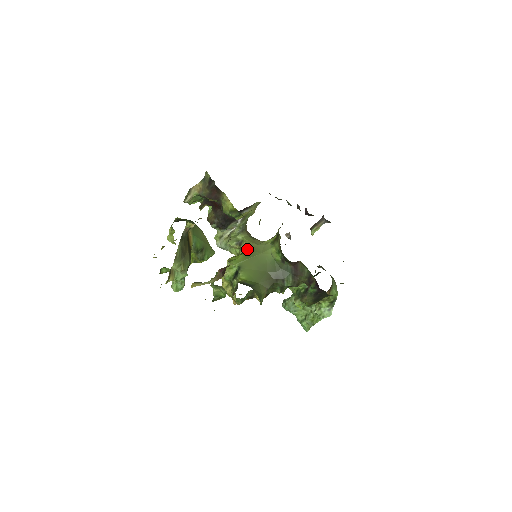
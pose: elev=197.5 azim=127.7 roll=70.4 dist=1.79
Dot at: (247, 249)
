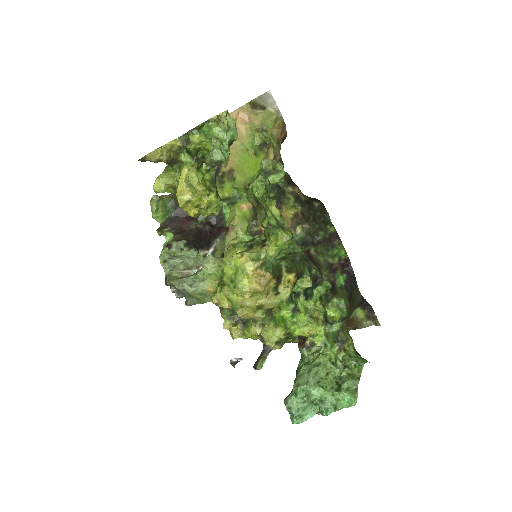
Dot at: occluded
